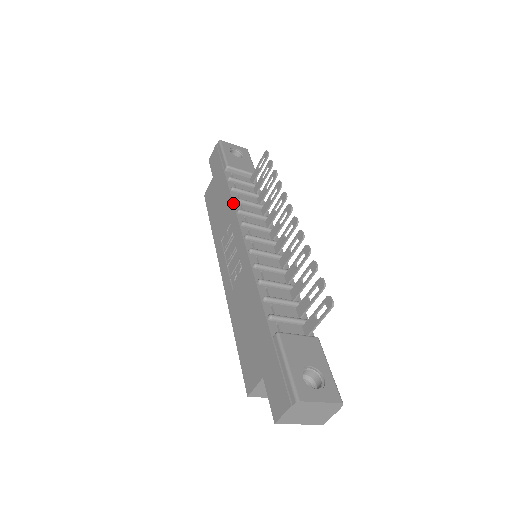
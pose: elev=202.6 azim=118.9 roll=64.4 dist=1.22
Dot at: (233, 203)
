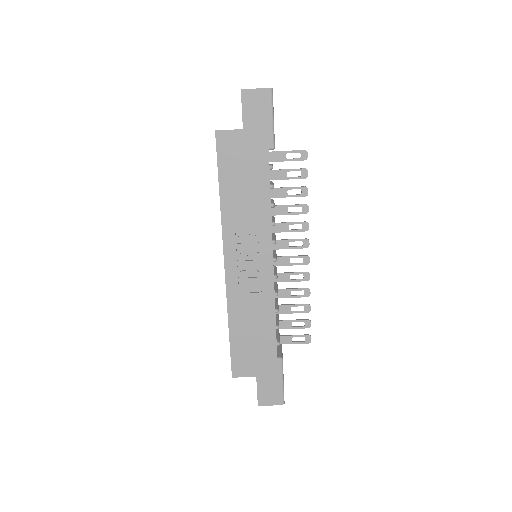
Dot at: occluded
